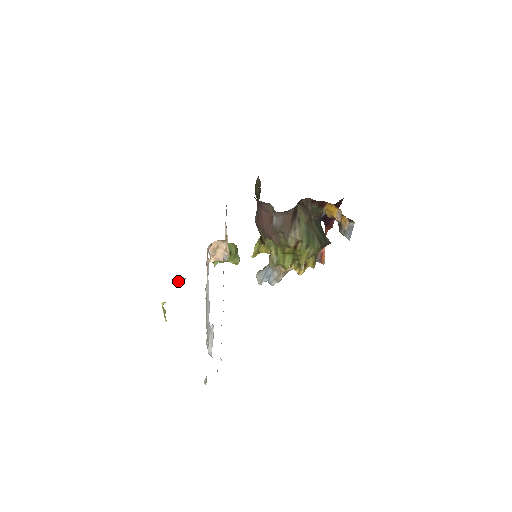
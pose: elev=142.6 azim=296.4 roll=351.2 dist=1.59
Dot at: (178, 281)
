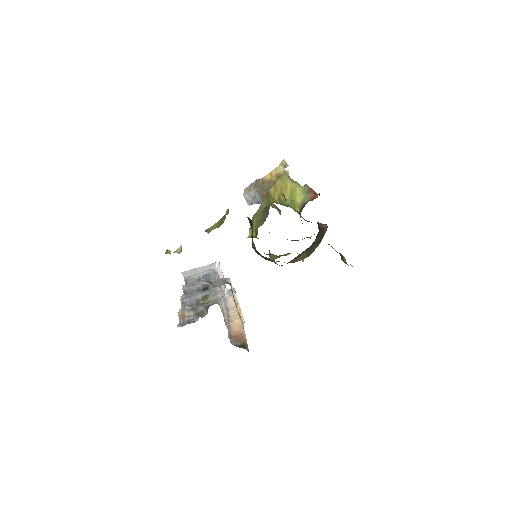
Dot at: (177, 252)
